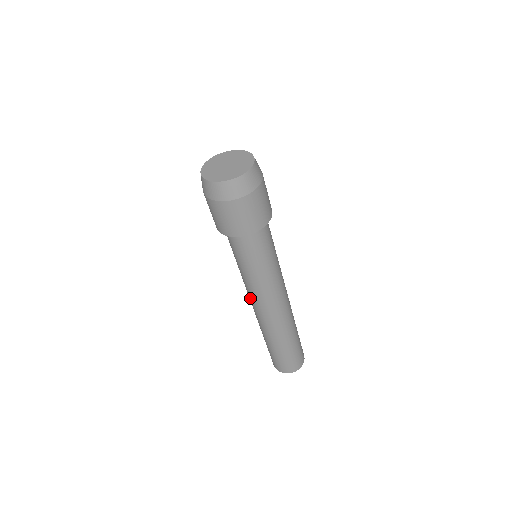
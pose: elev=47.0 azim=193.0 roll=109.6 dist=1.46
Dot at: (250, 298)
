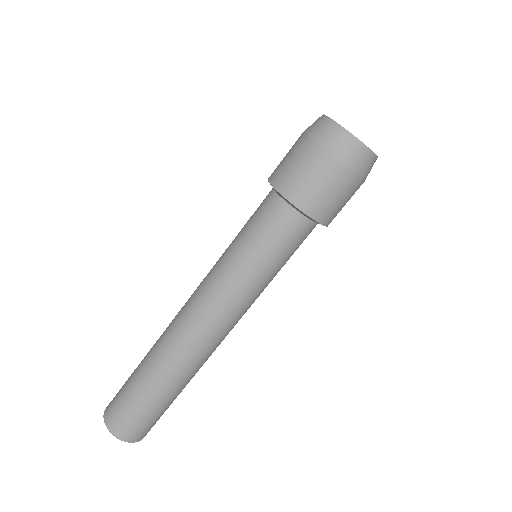
Dot at: (198, 298)
